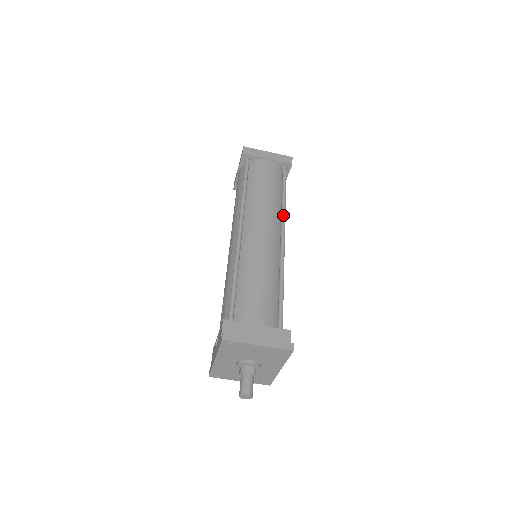
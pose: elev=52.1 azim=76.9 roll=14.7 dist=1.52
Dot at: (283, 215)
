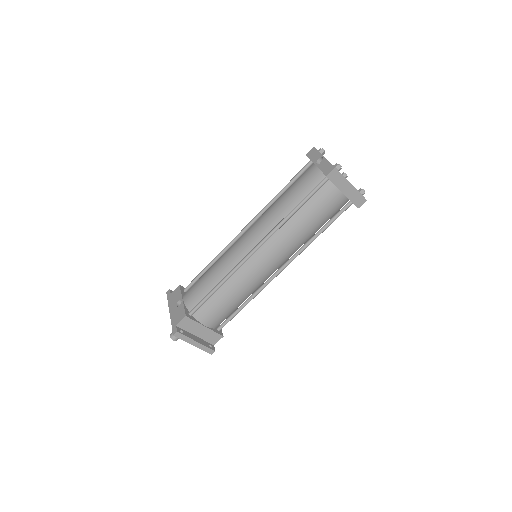
Dot at: (300, 252)
